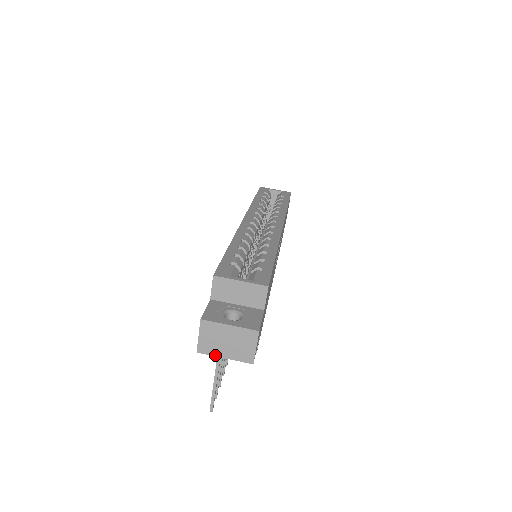
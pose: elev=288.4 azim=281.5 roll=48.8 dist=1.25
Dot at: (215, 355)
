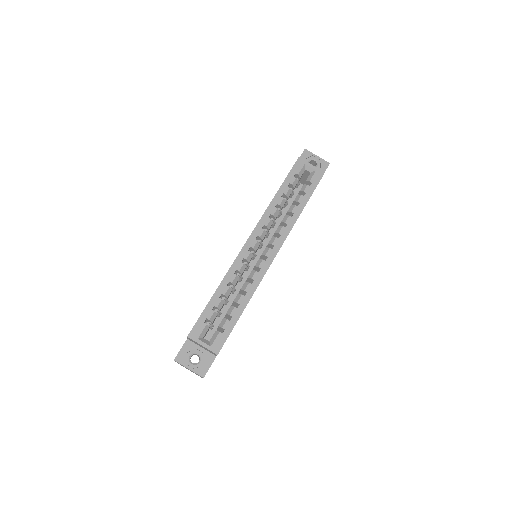
Dot at: occluded
